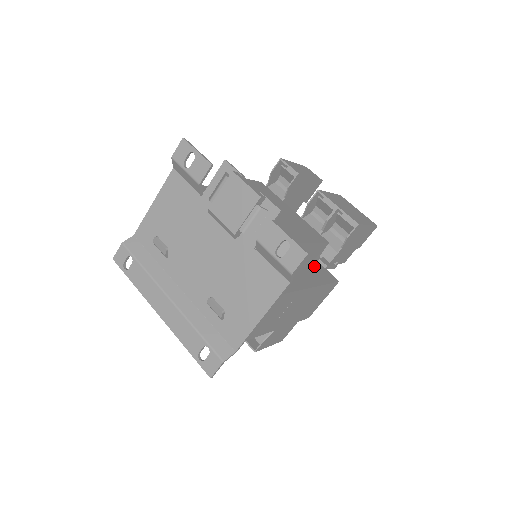
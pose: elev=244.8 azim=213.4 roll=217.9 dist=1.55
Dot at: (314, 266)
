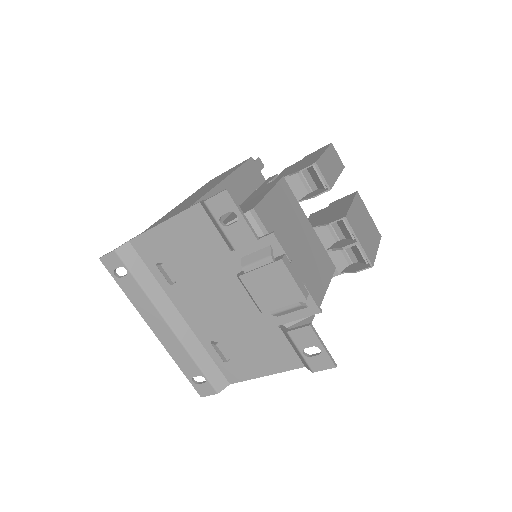
Dot at: occluded
